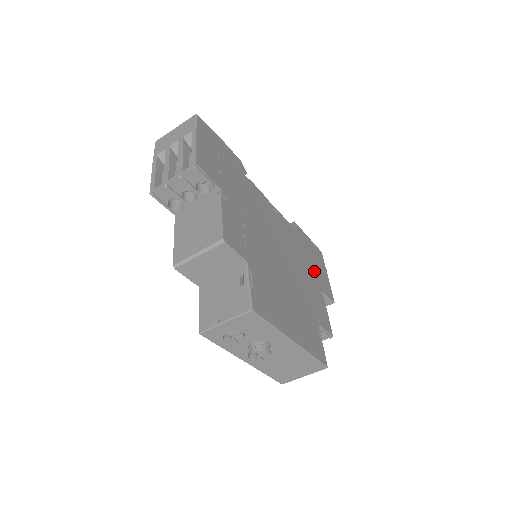
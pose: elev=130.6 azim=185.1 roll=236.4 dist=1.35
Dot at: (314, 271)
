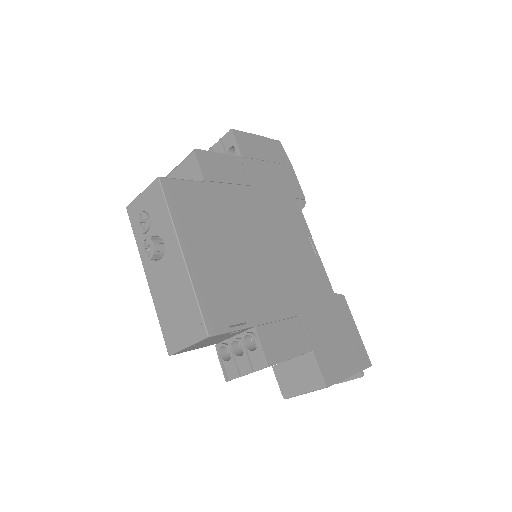
Dot at: (322, 332)
